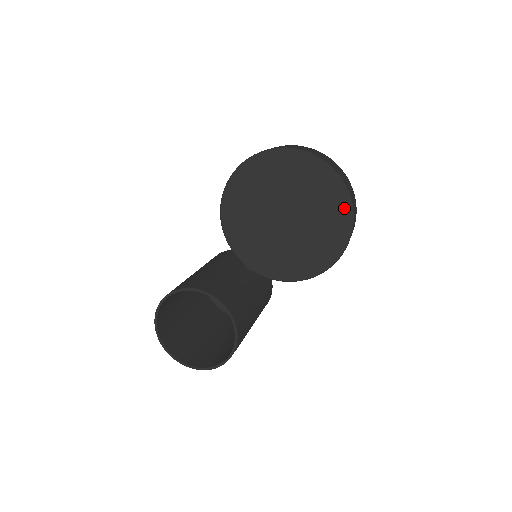
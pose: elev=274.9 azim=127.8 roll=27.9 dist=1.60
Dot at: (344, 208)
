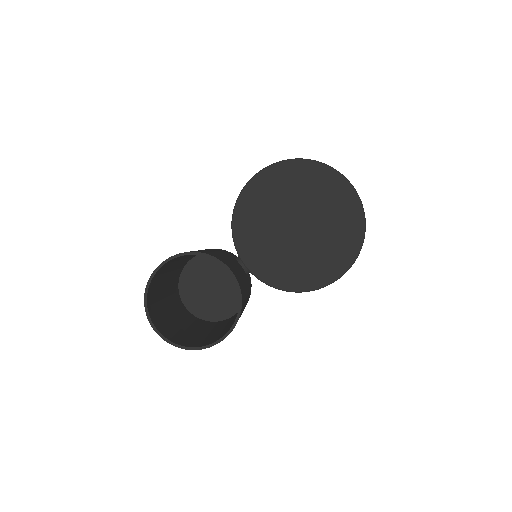
Dot at: (357, 233)
